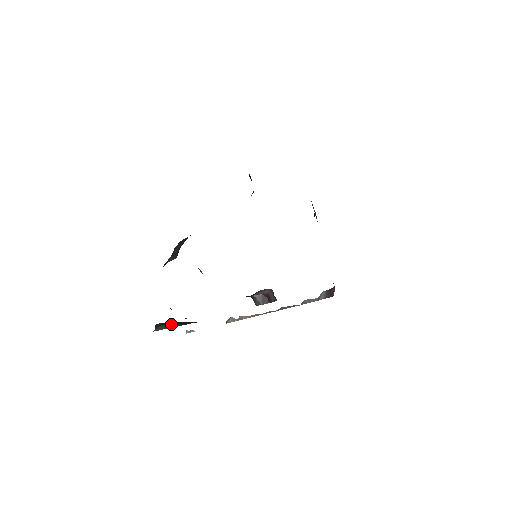
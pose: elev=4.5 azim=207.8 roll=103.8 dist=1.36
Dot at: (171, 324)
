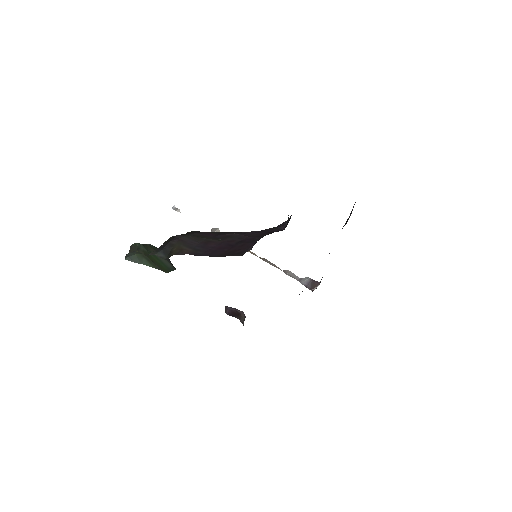
Dot at: (146, 258)
